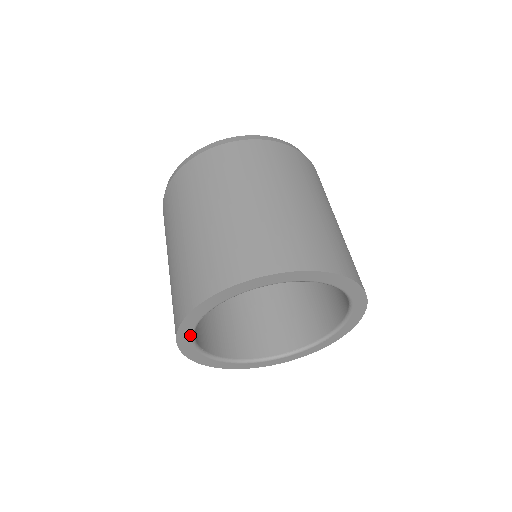
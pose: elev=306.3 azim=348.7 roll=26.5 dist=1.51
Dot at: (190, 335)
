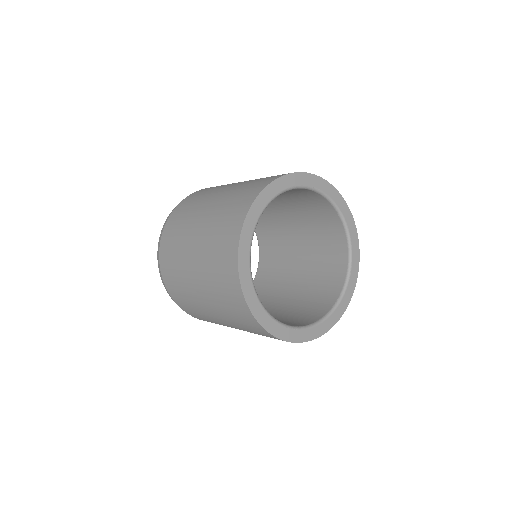
Dot at: (250, 280)
